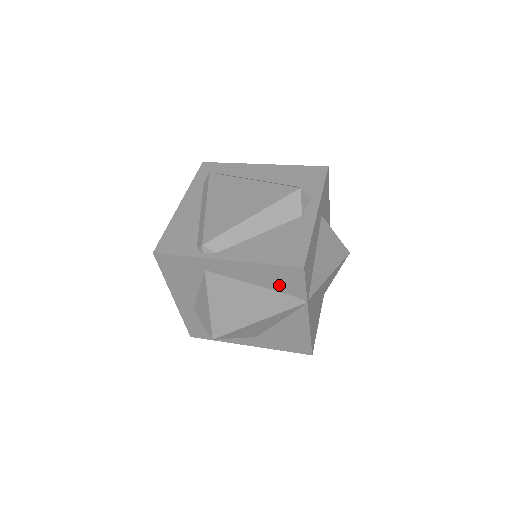
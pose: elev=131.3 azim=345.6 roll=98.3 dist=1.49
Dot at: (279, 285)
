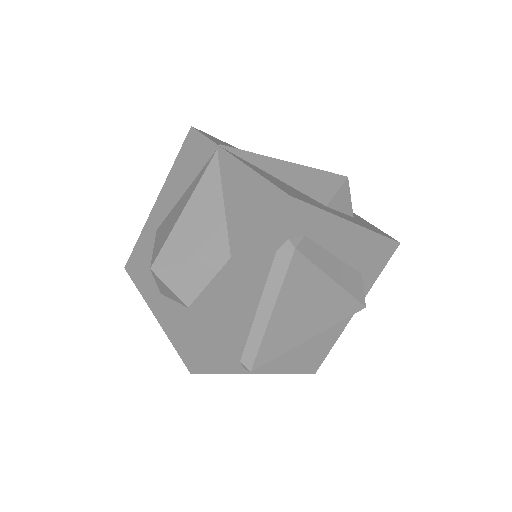
Dot at: occluded
